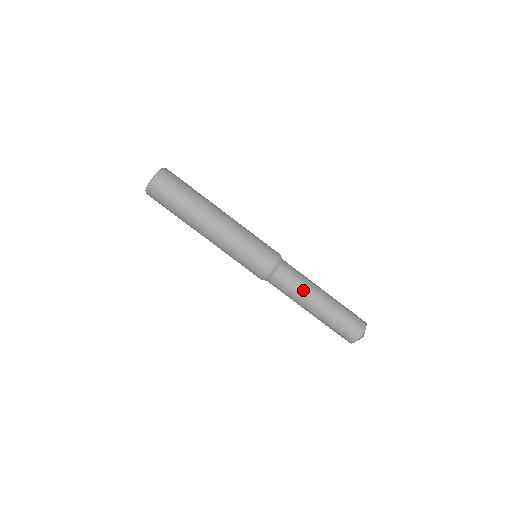
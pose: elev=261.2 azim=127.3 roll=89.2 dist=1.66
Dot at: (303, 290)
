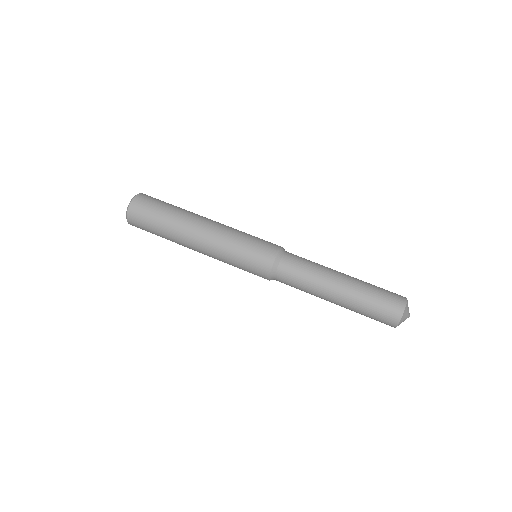
Dot at: (317, 274)
